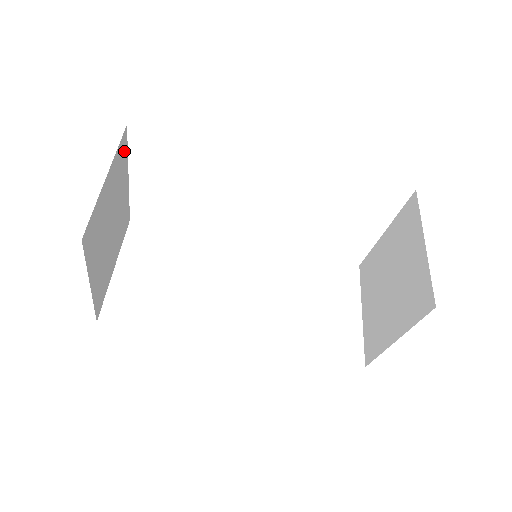
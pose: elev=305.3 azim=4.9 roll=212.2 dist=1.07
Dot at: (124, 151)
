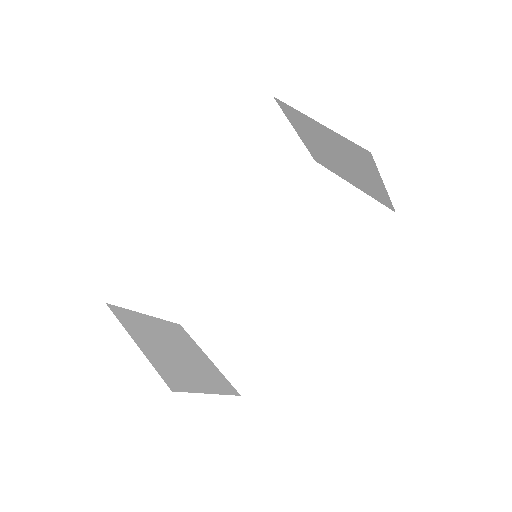
Dot at: (124, 313)
